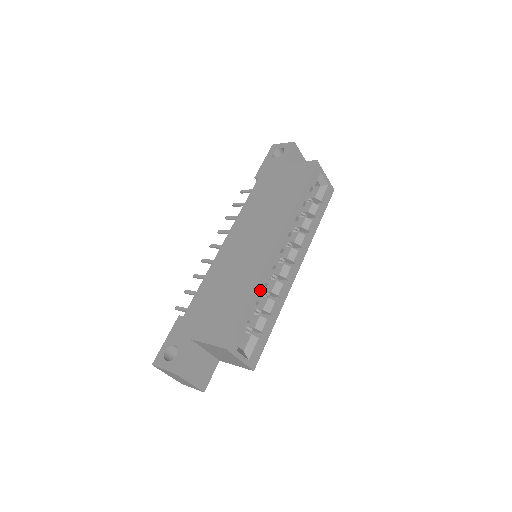
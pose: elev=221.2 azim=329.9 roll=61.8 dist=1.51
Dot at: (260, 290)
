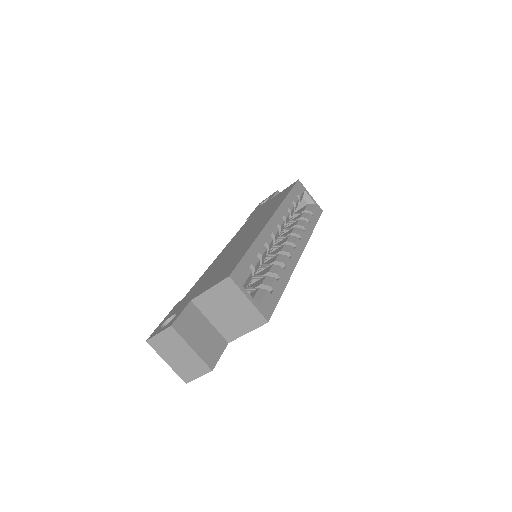
Dot at: (261, 245)
